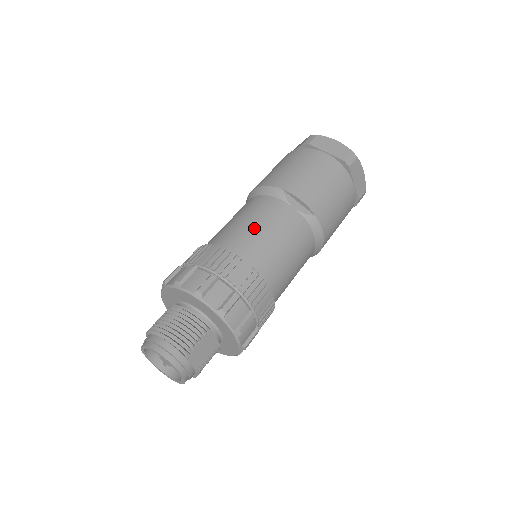
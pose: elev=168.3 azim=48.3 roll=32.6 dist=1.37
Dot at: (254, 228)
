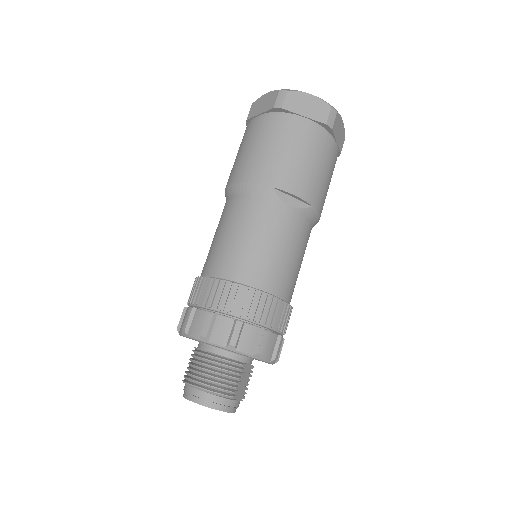
Dot at: (258, 247)
